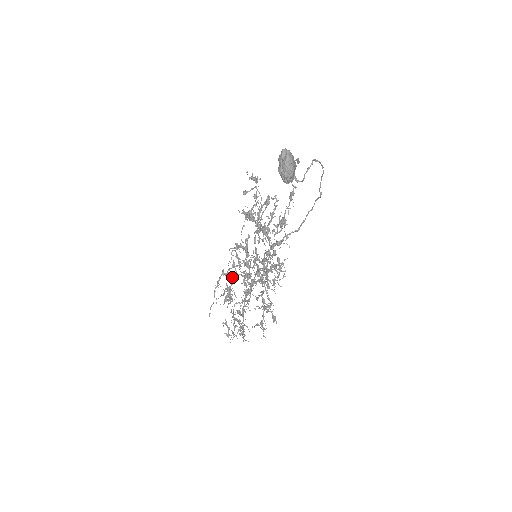
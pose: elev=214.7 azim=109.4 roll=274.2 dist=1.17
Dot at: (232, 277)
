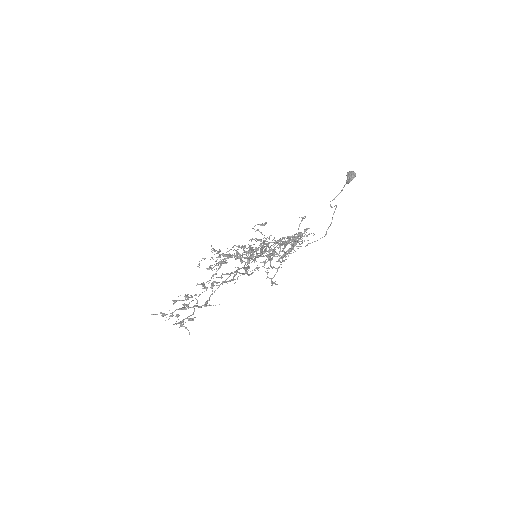
Dot at: occluded
